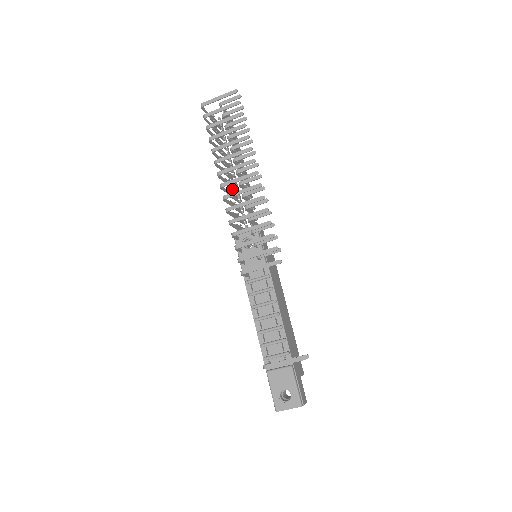
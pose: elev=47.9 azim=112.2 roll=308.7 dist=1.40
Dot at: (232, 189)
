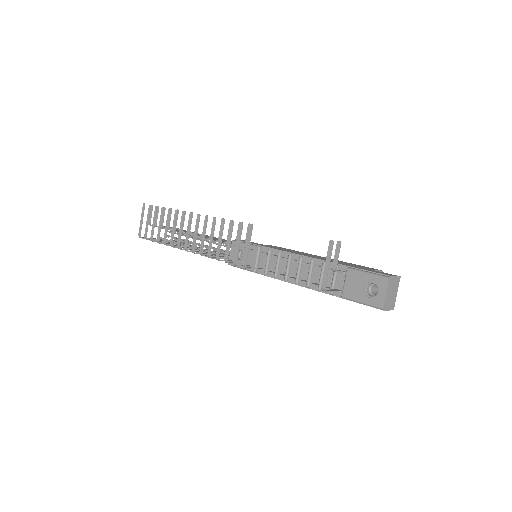
Dot at: occluded
